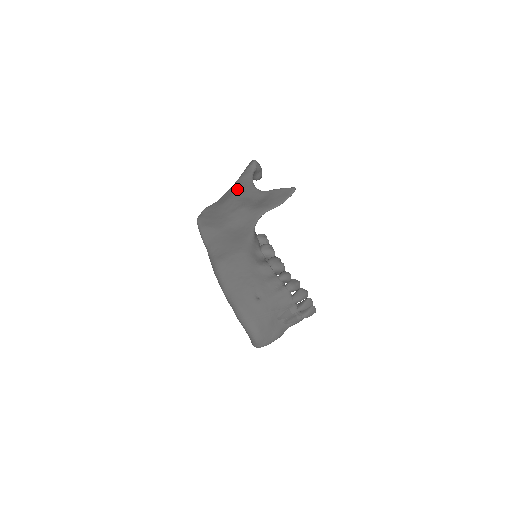
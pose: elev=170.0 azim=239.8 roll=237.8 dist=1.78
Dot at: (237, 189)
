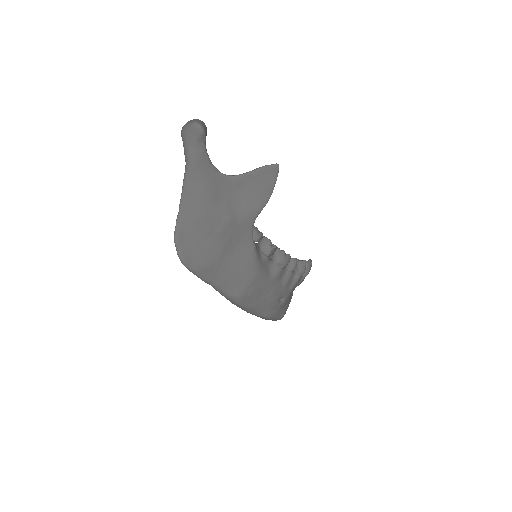
Dot at: (202, 189)
